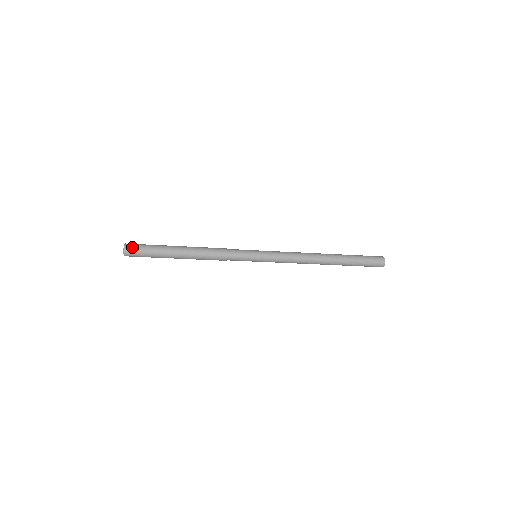
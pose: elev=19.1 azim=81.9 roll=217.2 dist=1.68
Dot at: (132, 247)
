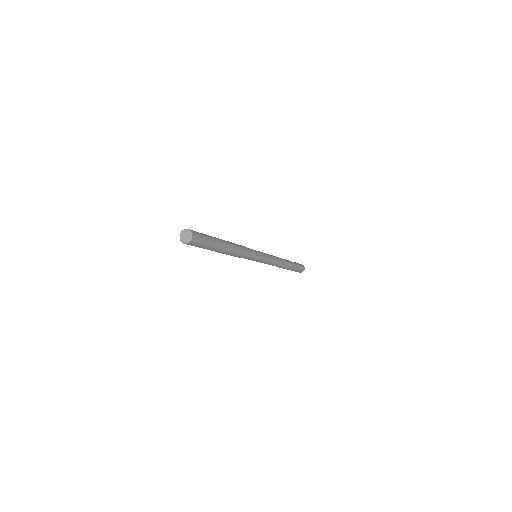
Dot at: (196, 241)
